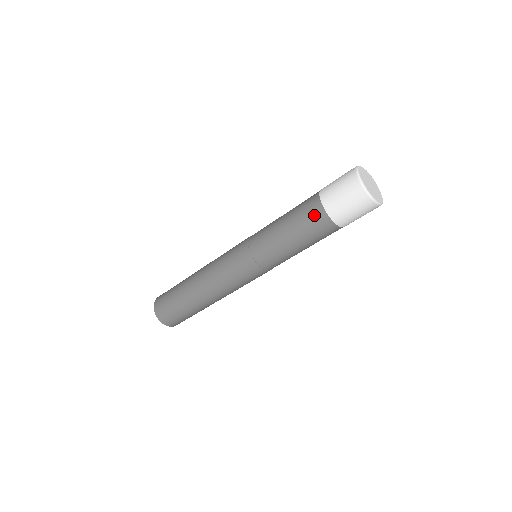
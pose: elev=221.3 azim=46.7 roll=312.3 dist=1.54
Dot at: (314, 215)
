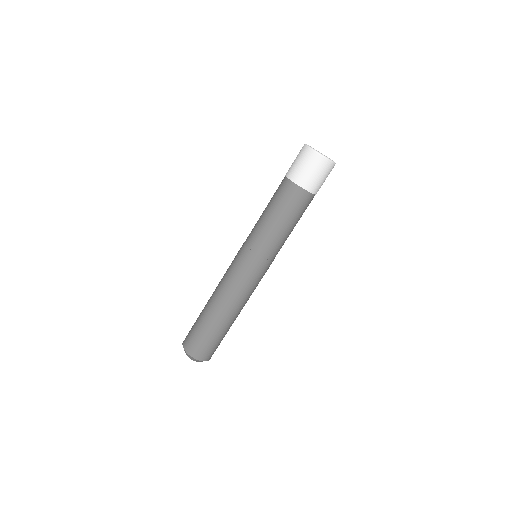
Dot at: (280, 184)
